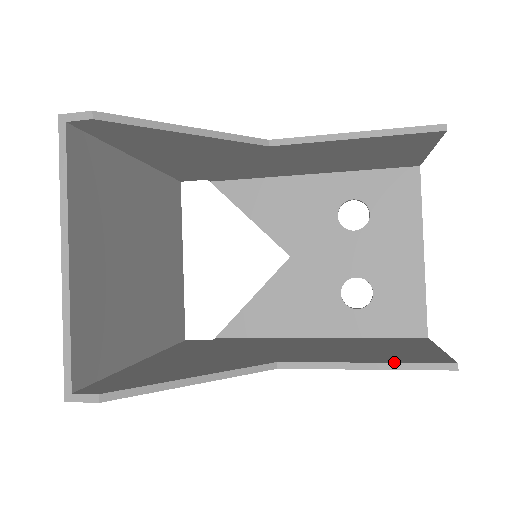
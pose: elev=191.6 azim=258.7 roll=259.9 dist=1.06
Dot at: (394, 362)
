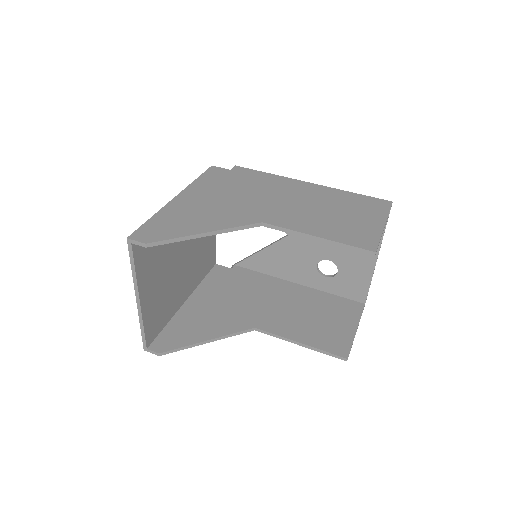
Dot at: (316, 347)
